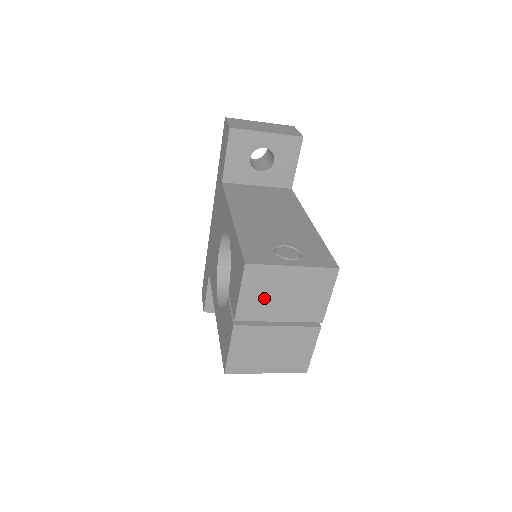
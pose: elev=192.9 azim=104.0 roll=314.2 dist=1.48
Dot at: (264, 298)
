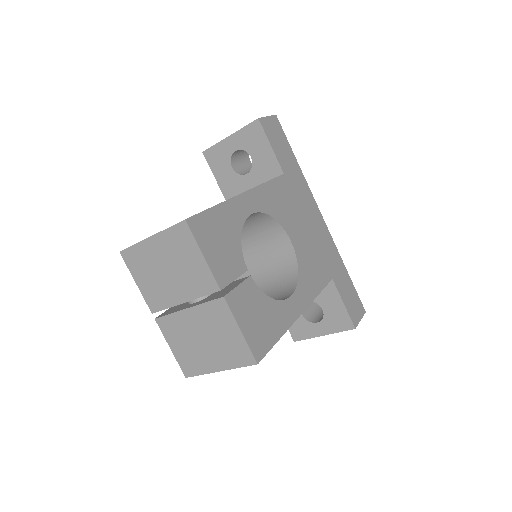
Dot at: (155, 281)
